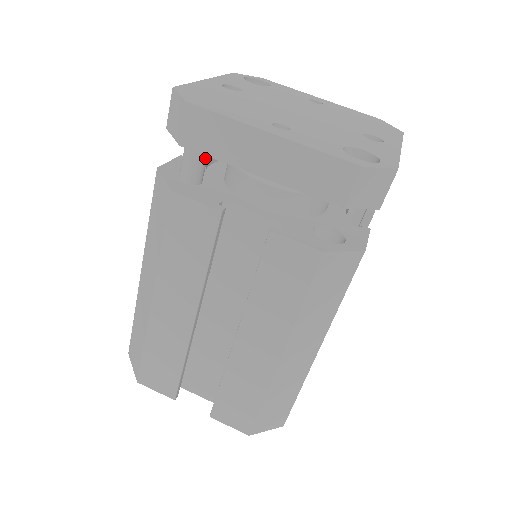
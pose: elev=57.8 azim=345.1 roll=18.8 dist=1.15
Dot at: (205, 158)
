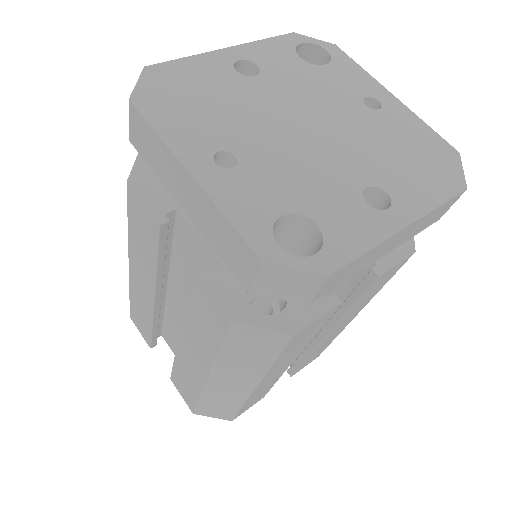
Dot at: occluded
